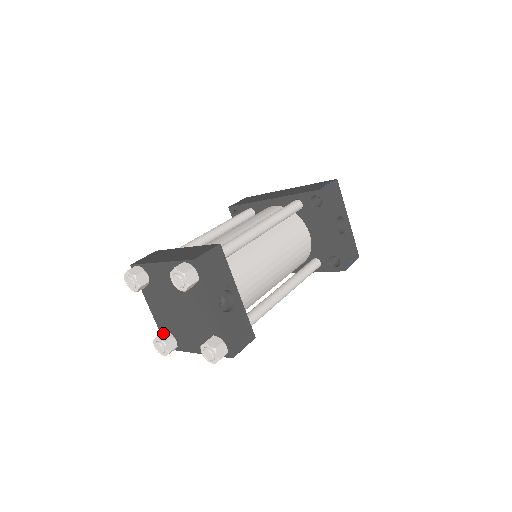
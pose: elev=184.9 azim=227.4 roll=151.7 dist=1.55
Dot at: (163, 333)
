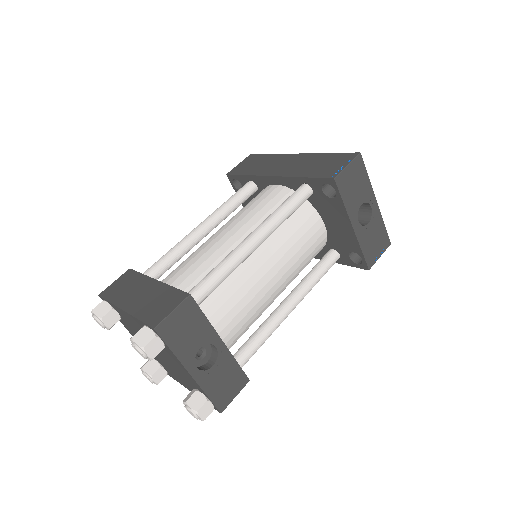
Dot at: (149, 362)
